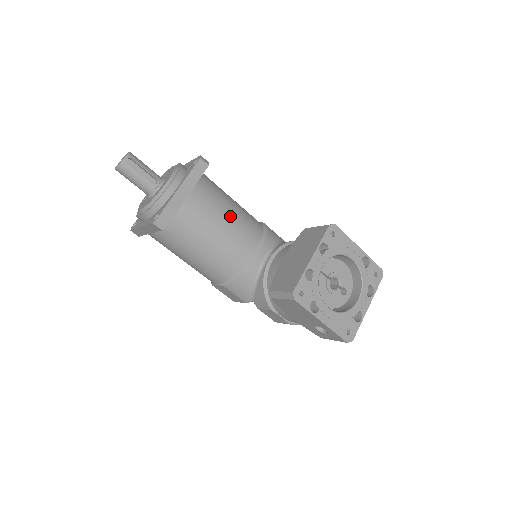
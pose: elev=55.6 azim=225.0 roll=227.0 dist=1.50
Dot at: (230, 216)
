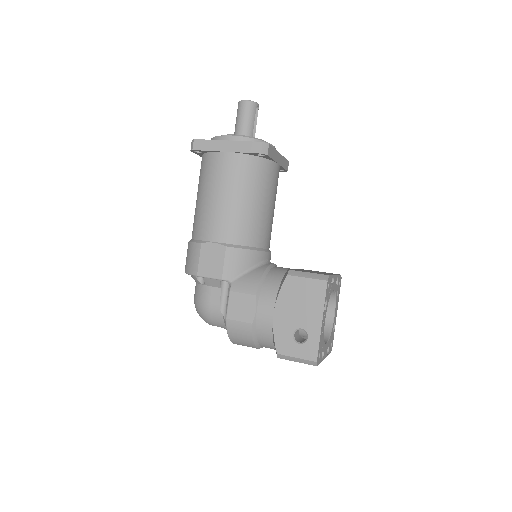
Dot at: occluded
